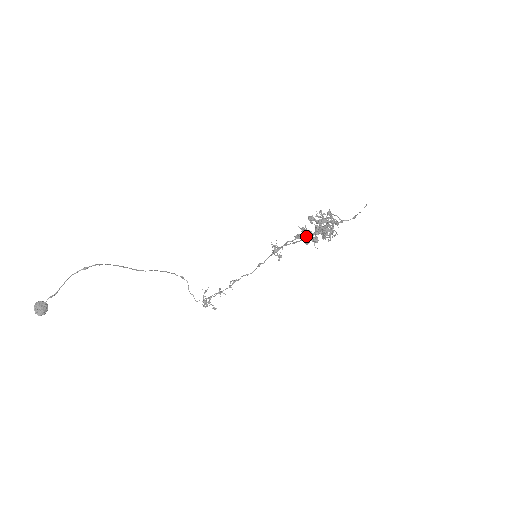
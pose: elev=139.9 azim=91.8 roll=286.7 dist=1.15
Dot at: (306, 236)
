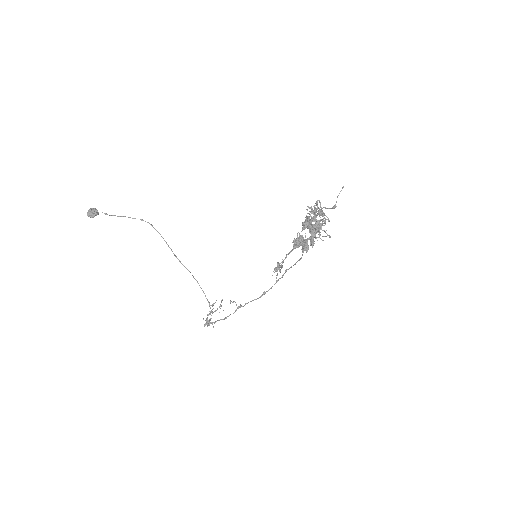
Dot at: (299, 239)
